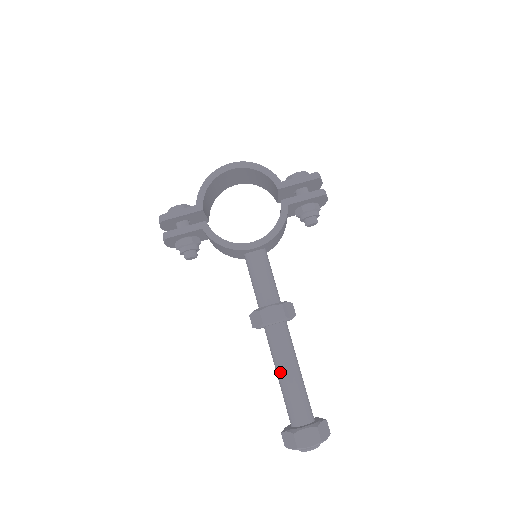
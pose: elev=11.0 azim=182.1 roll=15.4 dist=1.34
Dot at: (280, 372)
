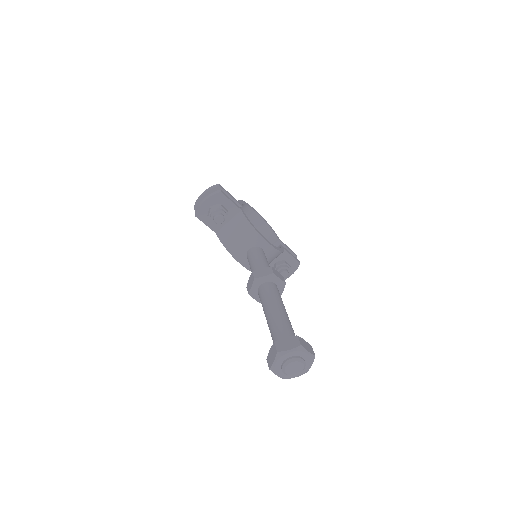
Dot at: (278, 307)
